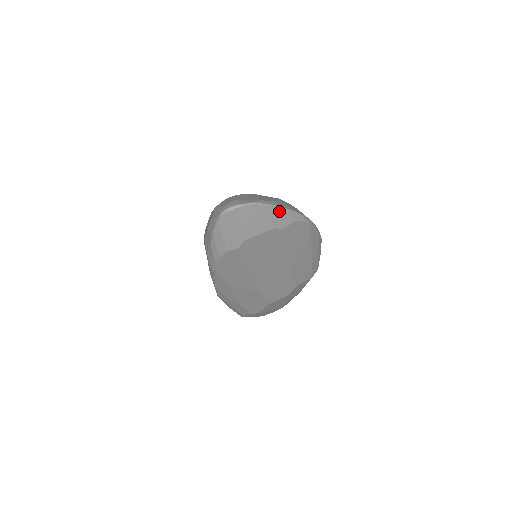
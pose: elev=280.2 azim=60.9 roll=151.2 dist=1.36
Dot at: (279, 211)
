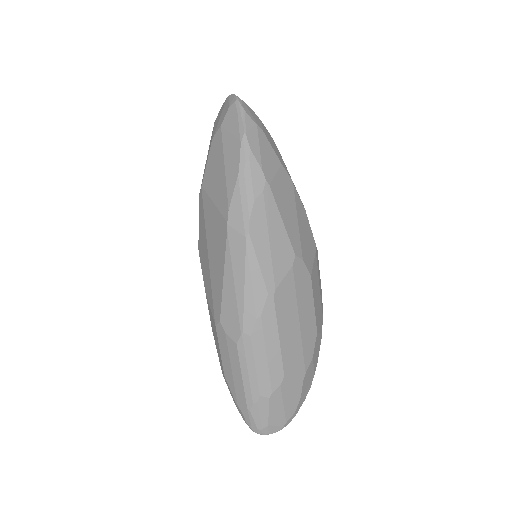
Dot at: occluded
